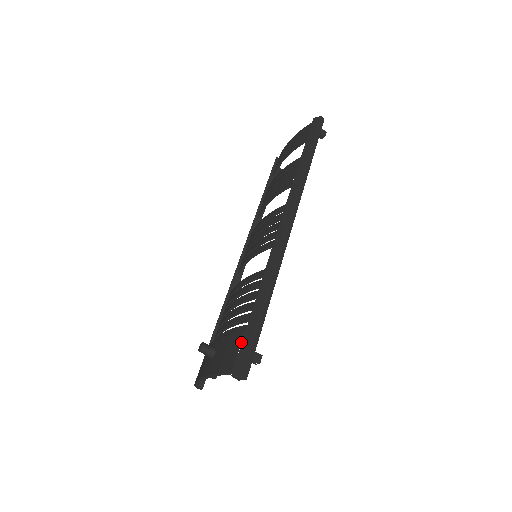
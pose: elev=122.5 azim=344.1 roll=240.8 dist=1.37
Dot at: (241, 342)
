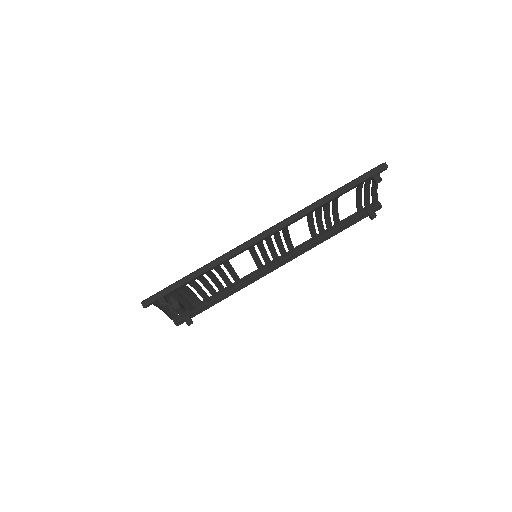
Dot at: occluded
